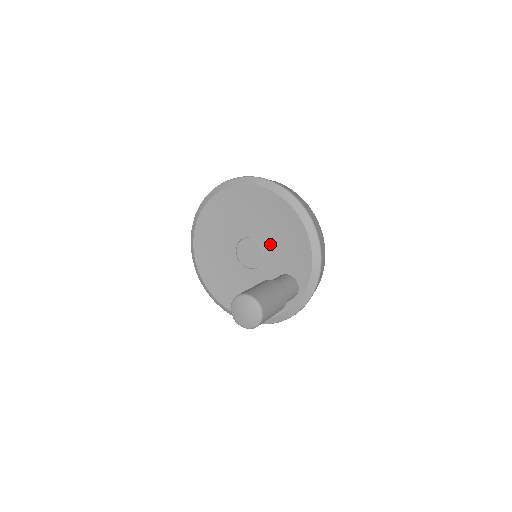
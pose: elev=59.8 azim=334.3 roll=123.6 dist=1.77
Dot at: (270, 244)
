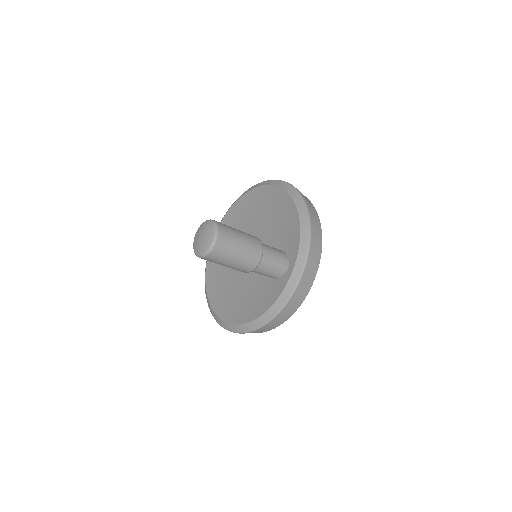
Dot at: (266, 234)
